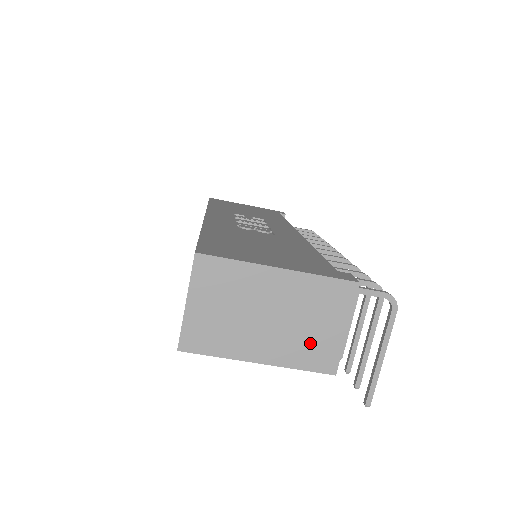
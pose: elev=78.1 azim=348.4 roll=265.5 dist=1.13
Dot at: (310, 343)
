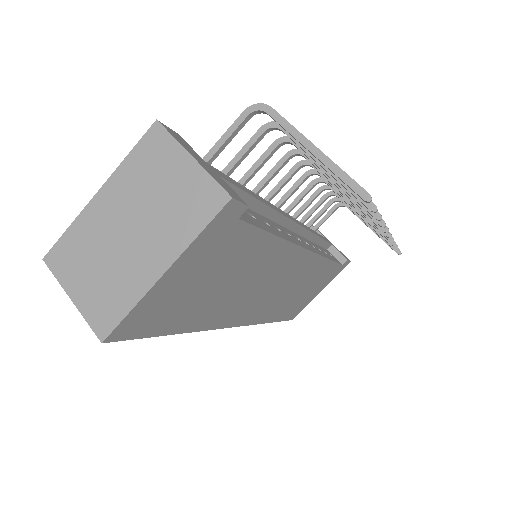
Dot at: (180, 205)
